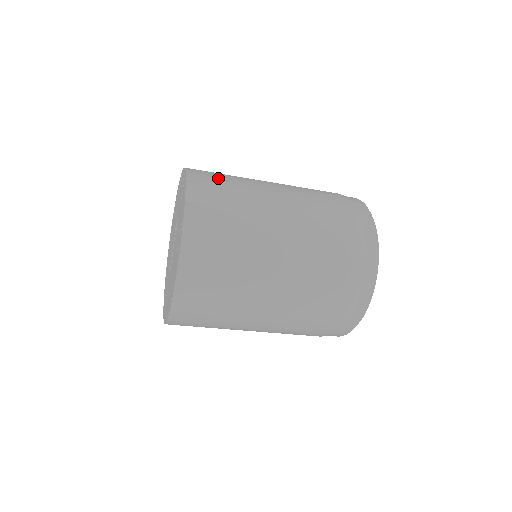
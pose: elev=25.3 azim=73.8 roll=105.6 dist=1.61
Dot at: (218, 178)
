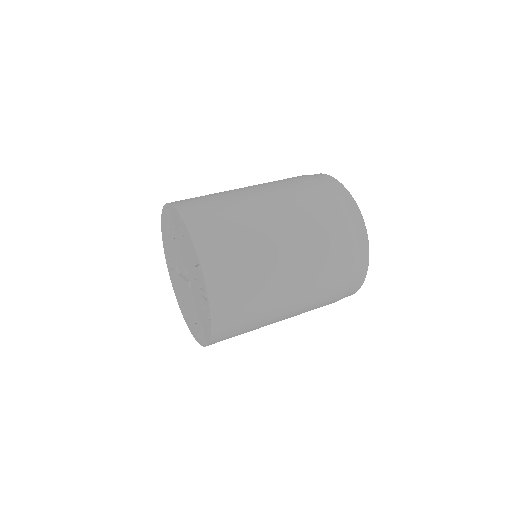
Dot at: (240, 308)
